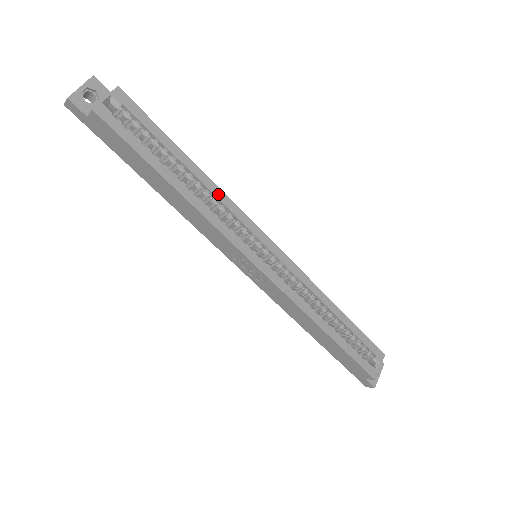
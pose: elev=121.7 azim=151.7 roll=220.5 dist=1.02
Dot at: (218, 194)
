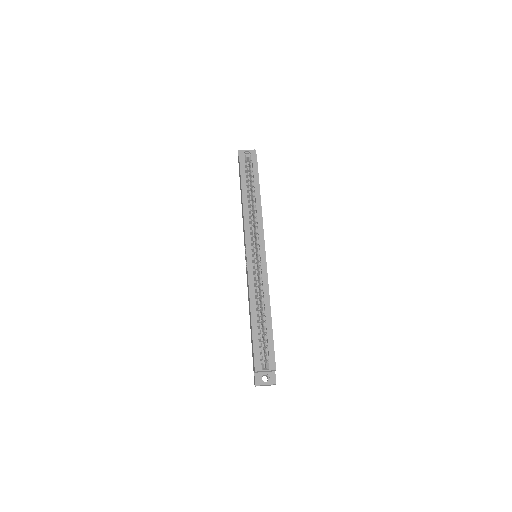
Dot at: (259, 213)
